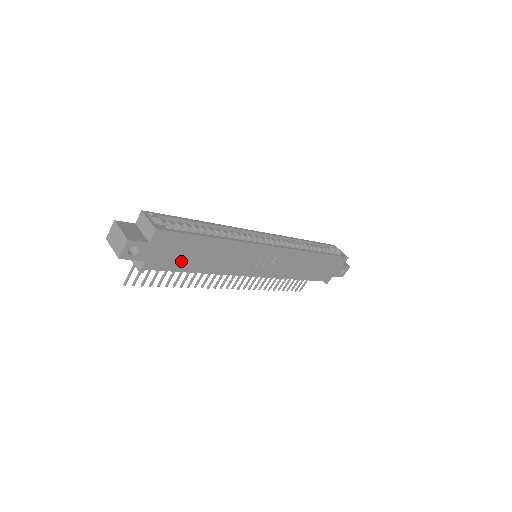
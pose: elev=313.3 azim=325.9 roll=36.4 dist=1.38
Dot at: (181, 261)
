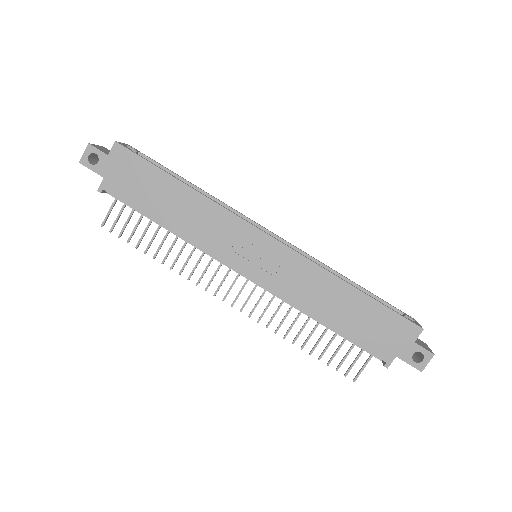
Dot at: (141, 197)
